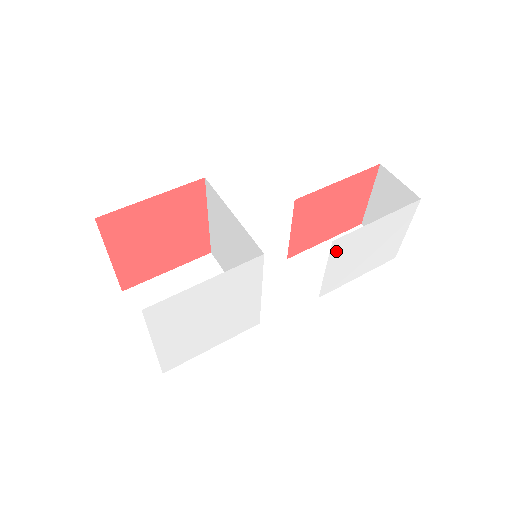
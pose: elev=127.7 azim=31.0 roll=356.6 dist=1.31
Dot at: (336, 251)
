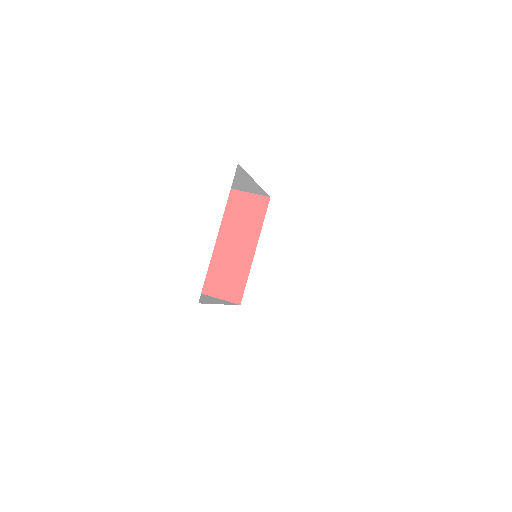
Dot at: (327, 249)
